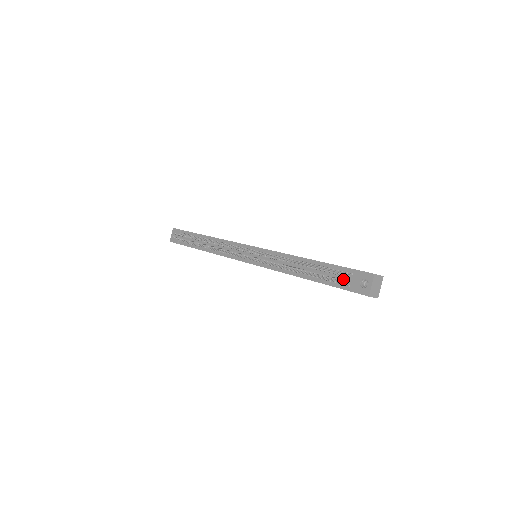
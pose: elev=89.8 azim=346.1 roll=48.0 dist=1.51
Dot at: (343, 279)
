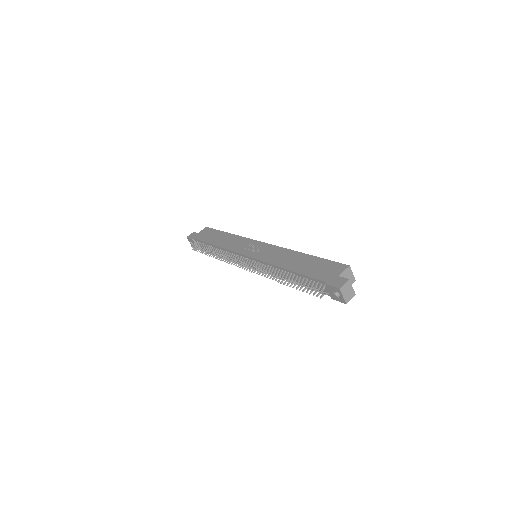
Dot at: occluded
